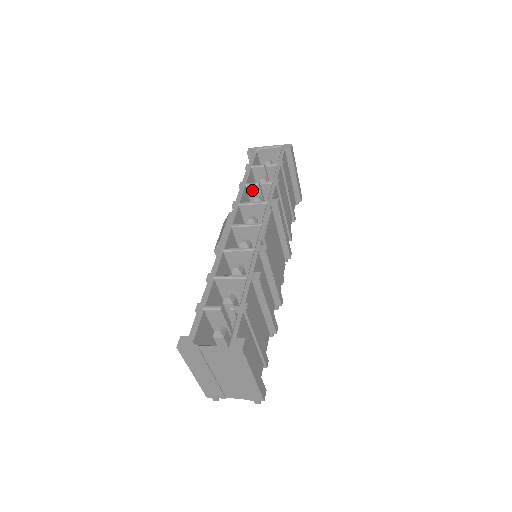
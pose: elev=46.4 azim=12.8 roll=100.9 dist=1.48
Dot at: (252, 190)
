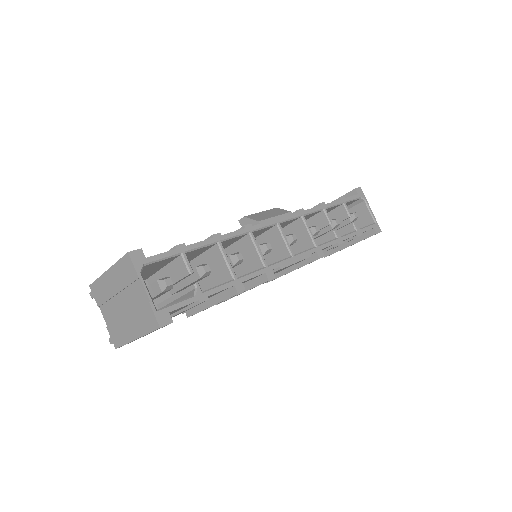
Dot at: (321, 218)
